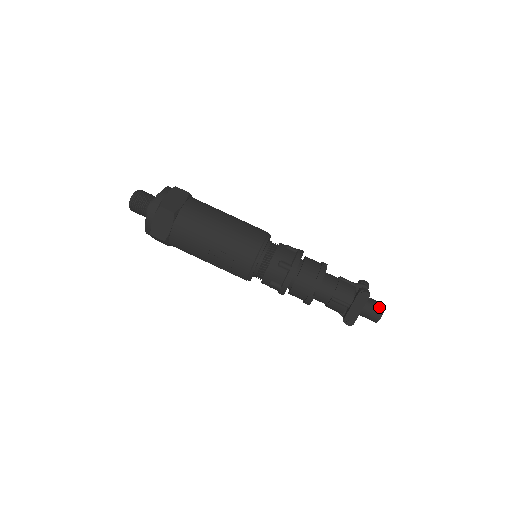
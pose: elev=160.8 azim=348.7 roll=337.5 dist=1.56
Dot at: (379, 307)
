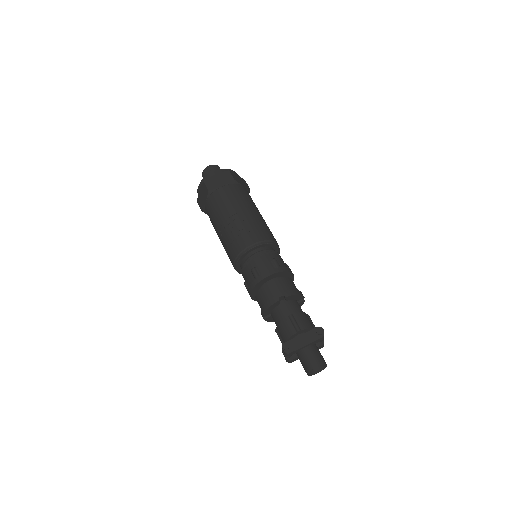
Dot at: (322, 358)
